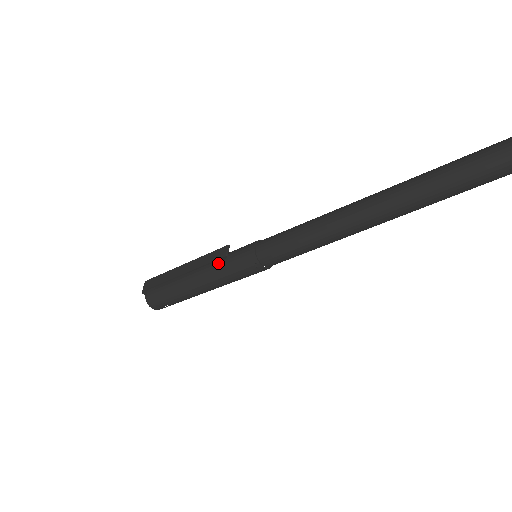
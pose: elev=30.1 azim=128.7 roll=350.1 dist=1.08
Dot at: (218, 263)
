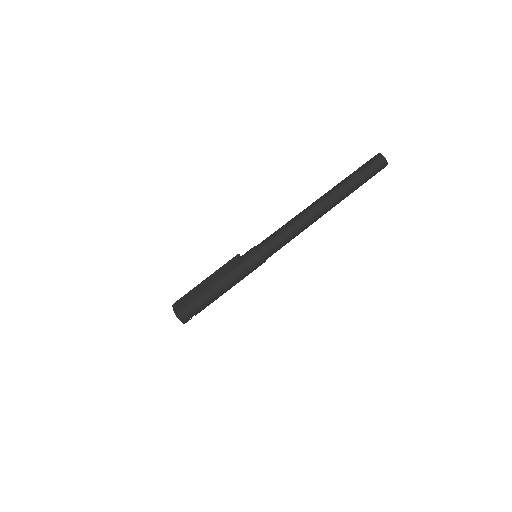
Dot at: (235, 267)
